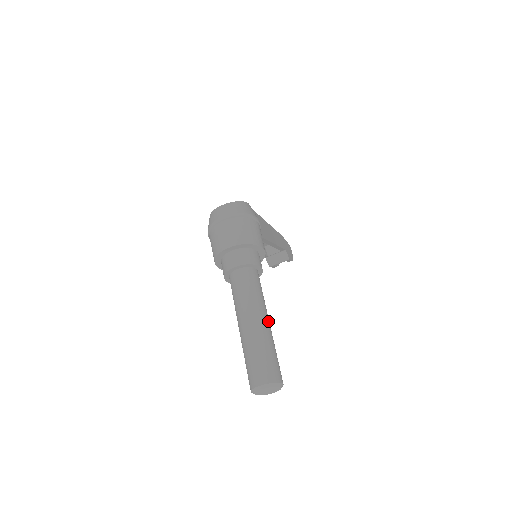
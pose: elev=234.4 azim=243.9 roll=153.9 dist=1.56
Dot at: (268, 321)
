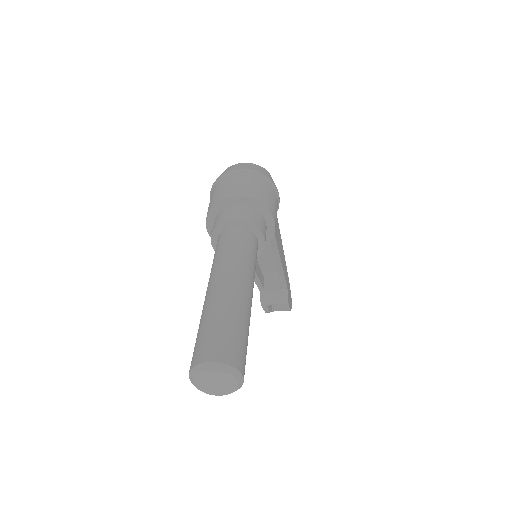
Dot at: (251, 296)
